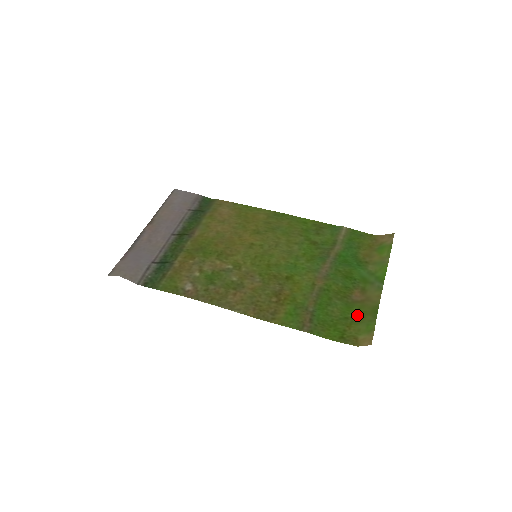
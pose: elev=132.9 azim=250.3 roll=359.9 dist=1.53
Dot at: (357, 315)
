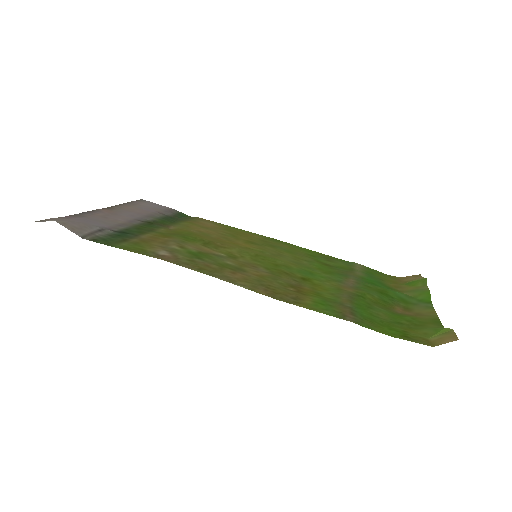
Dot at: (413, 323)
